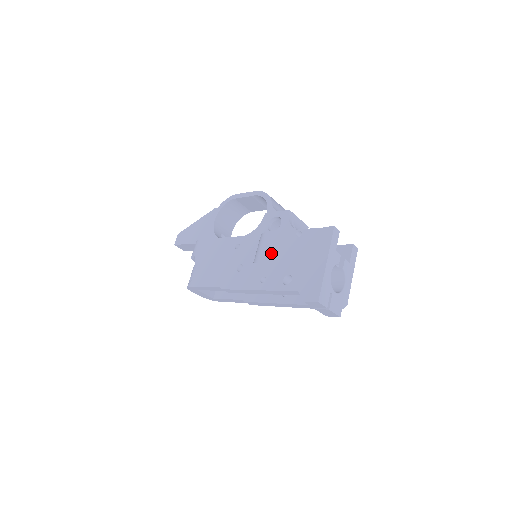
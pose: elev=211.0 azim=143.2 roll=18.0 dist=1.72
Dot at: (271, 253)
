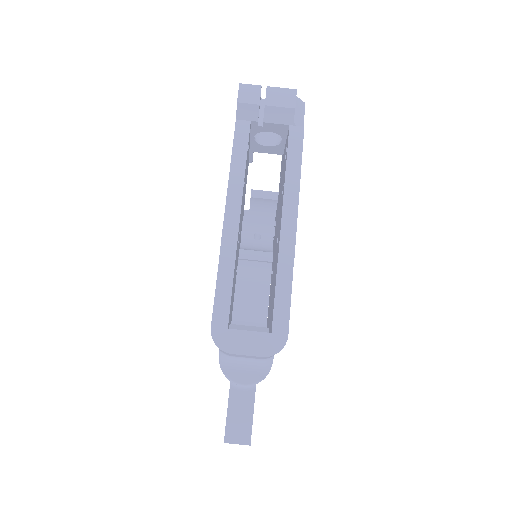
Dot at: occluded
